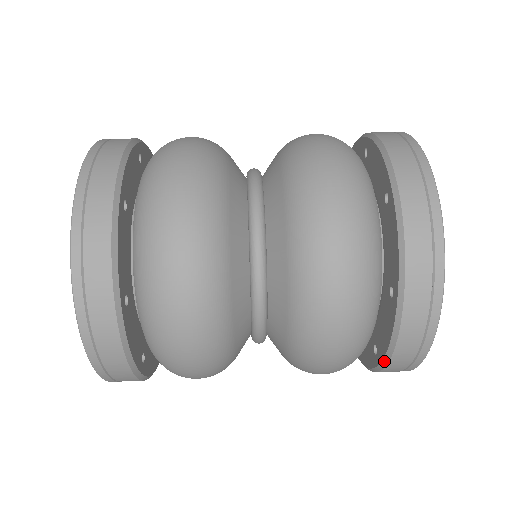
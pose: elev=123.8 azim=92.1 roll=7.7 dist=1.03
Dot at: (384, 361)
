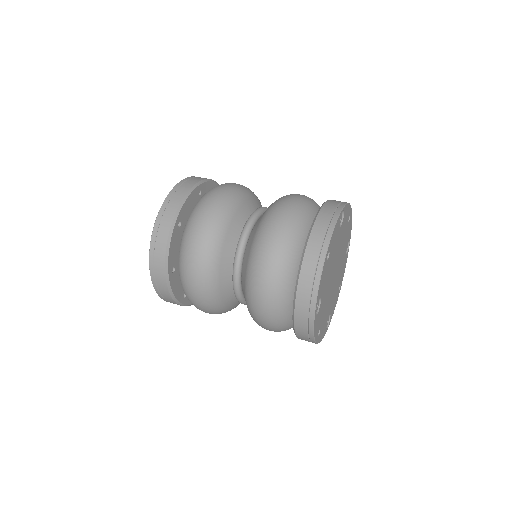
Dot at: (294, 296)
